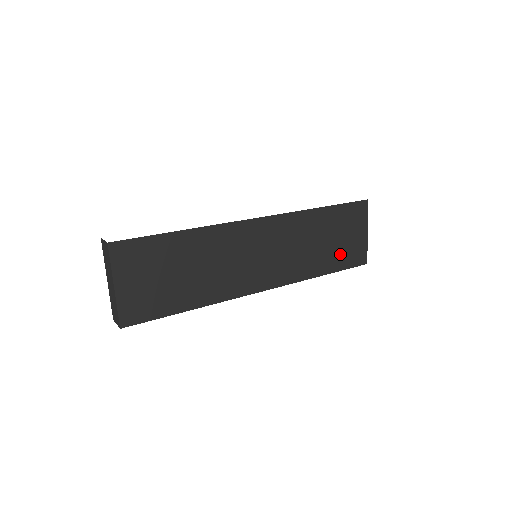
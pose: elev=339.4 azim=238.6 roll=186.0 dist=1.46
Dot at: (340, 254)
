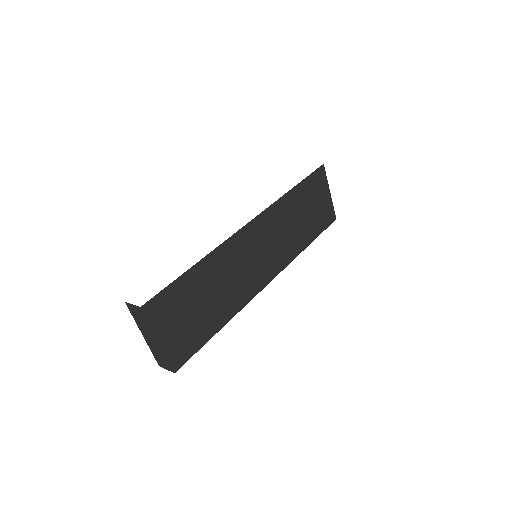
Dot at: (315, 221)
